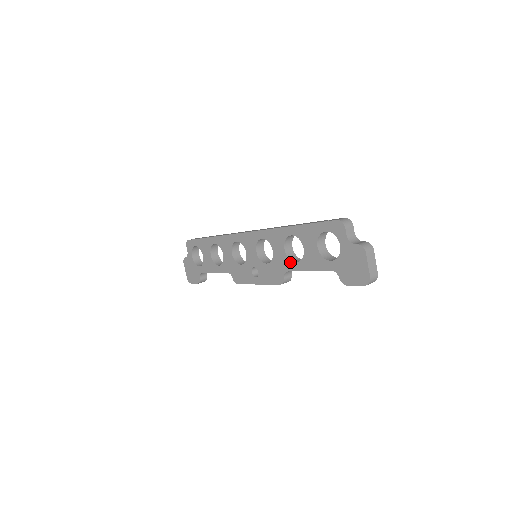
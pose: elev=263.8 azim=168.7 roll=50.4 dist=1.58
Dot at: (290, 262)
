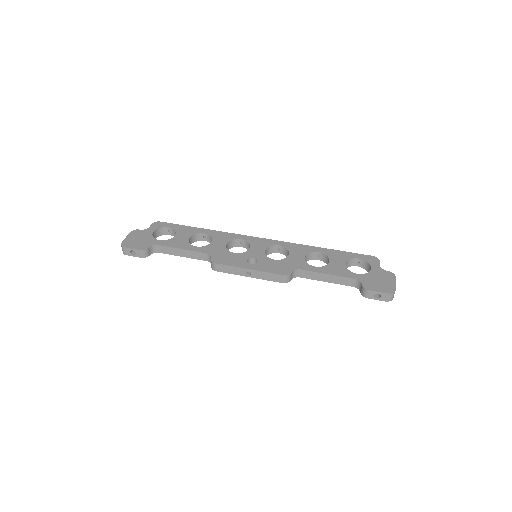
Dot at: (307, 265)
